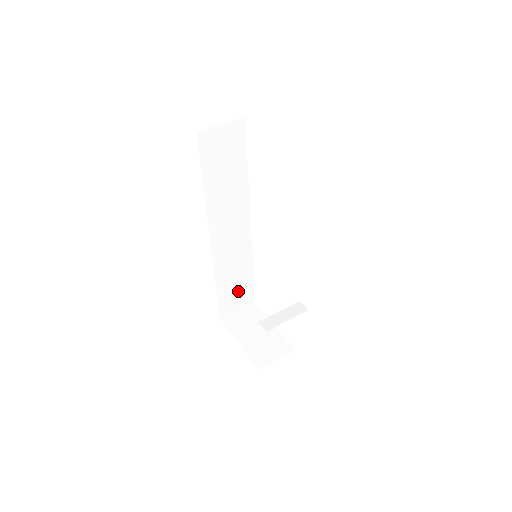
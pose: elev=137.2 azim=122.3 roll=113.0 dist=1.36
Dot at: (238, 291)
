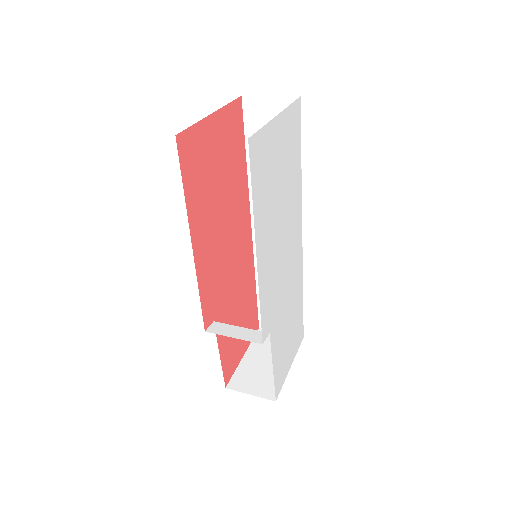
Dot at: occluded
